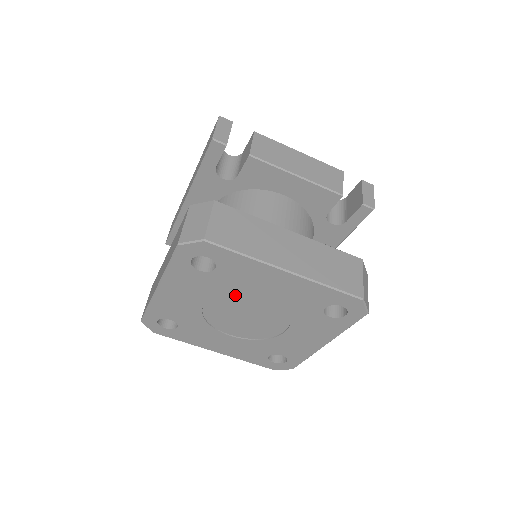
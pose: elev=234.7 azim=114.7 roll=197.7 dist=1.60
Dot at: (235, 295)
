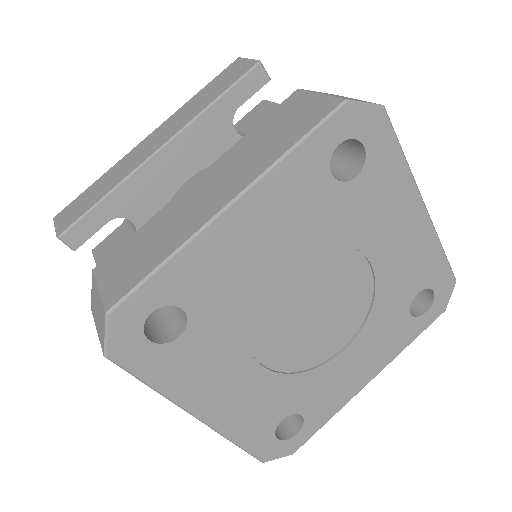
Dot at: (335, 251)
